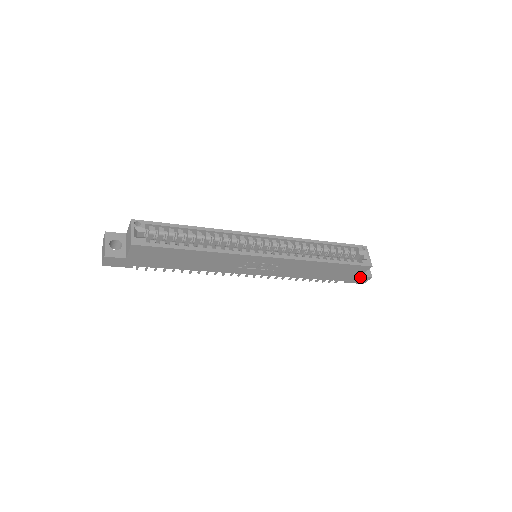
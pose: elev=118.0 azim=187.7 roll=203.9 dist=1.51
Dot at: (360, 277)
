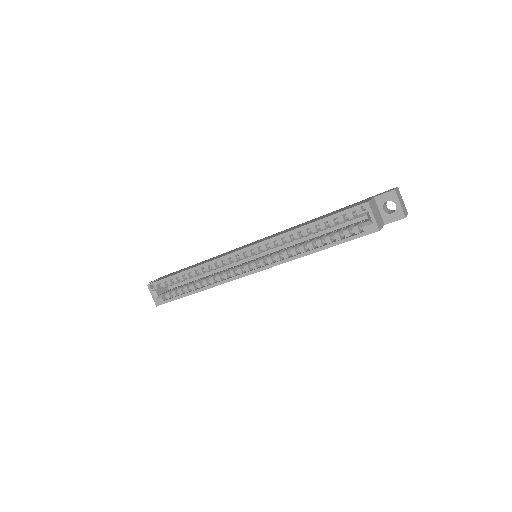
Dot at: (388, 223)
